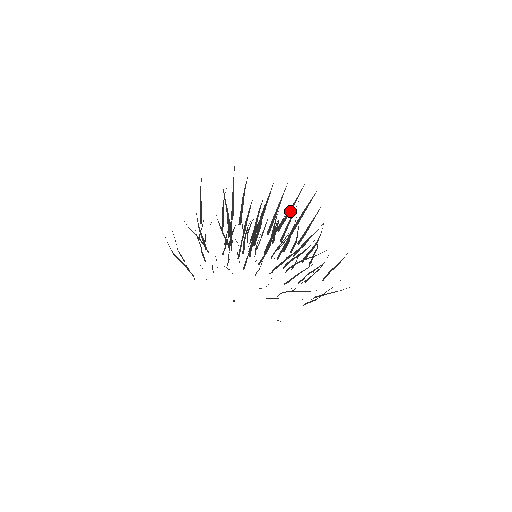
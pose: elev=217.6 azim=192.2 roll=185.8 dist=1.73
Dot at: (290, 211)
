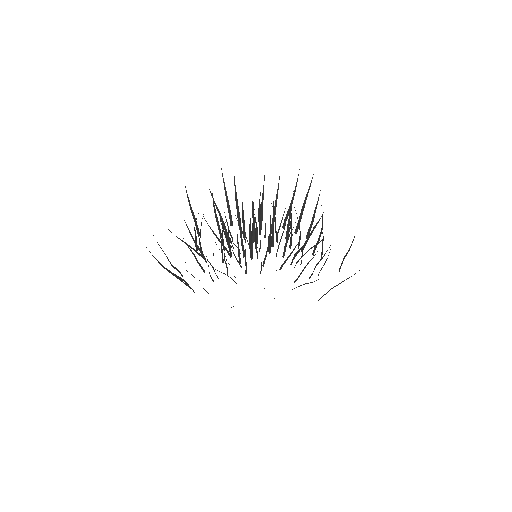
Dot at: occluded
